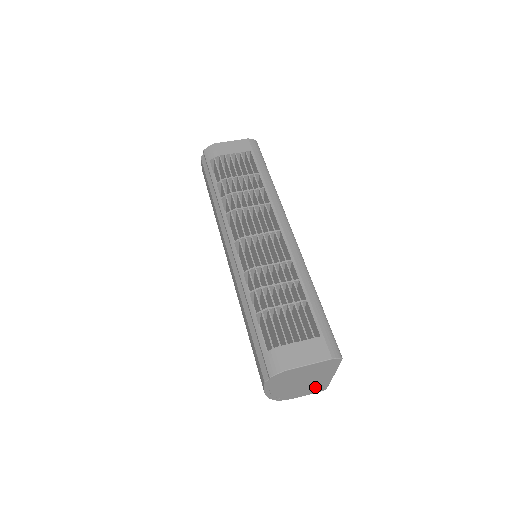
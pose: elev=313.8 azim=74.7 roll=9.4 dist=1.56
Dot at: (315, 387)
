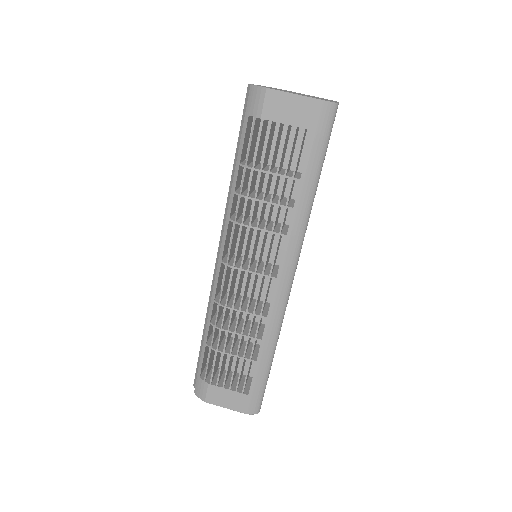
Dot at: occluded
